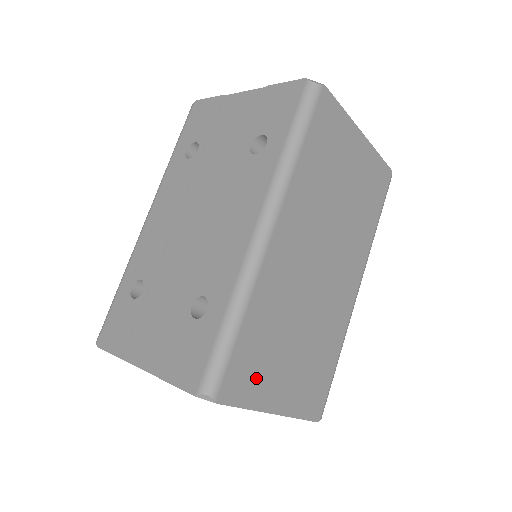
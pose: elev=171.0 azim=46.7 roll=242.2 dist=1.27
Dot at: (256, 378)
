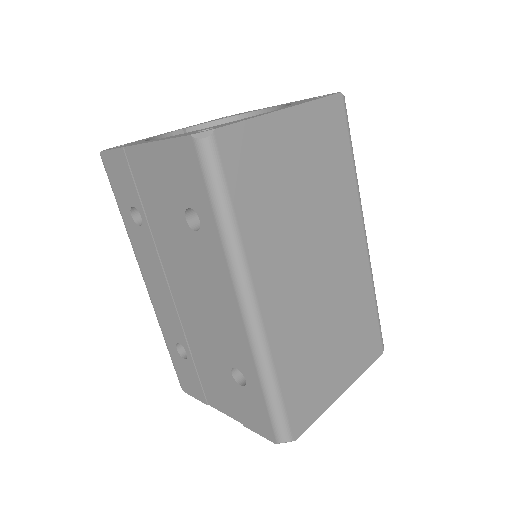
Dot at: (314, 395)
